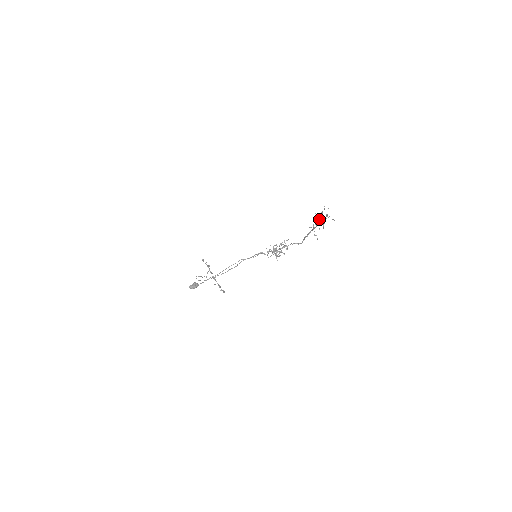
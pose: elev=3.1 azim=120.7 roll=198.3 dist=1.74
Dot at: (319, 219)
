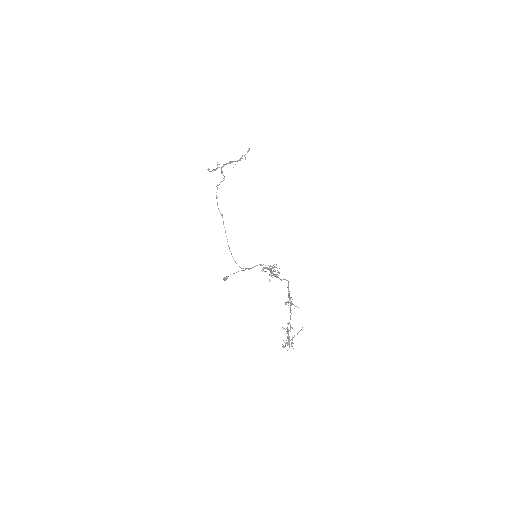
Dot at: (288, 333)
